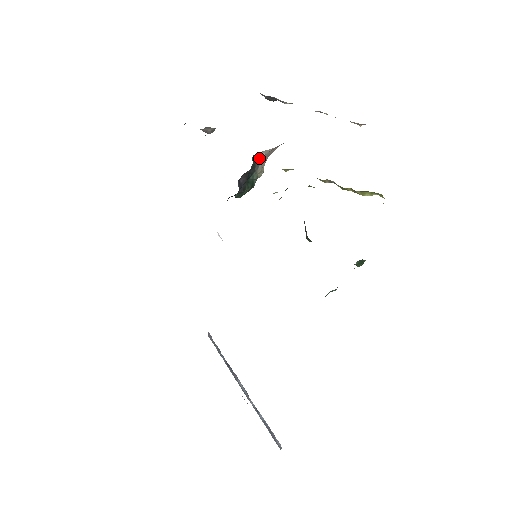
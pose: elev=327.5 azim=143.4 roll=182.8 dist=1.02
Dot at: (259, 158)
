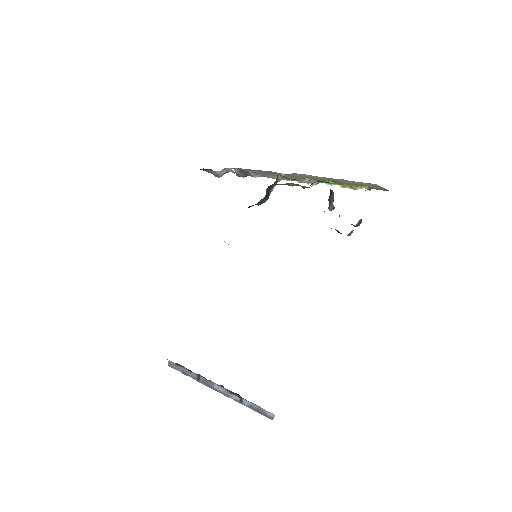
Dot at: (278, 178)
